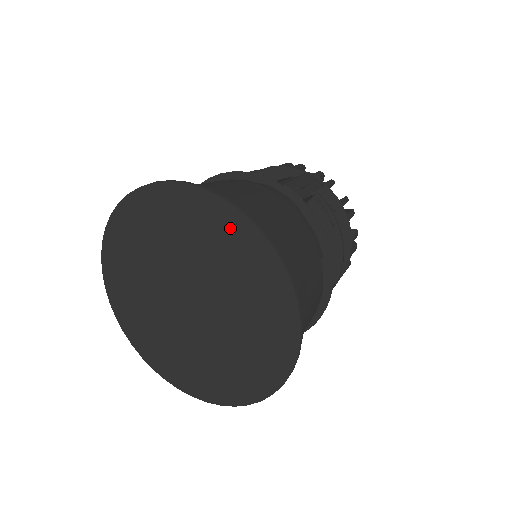
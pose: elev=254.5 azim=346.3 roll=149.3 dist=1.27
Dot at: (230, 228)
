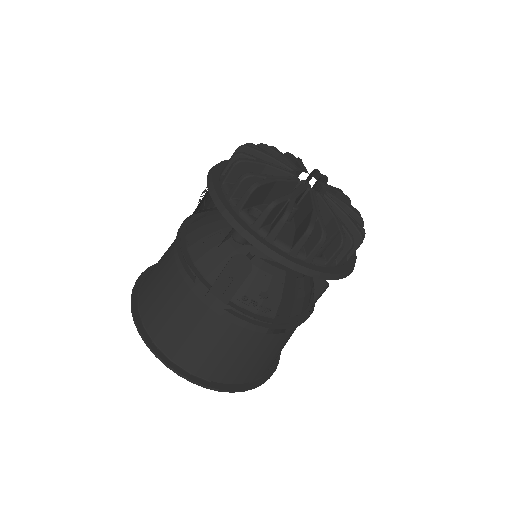
Dot at: occluded
